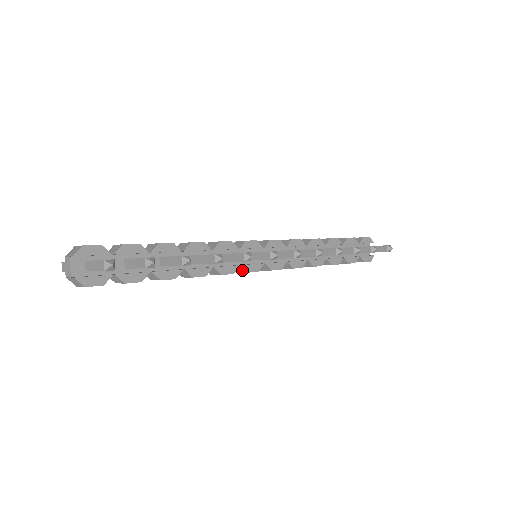
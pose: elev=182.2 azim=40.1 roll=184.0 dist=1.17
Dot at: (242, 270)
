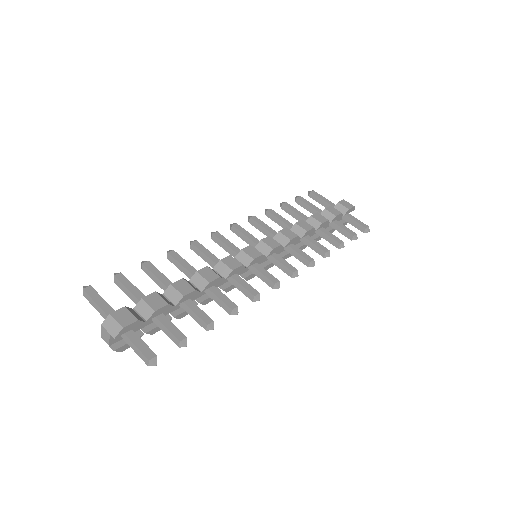
Dot at: (243, 277)
